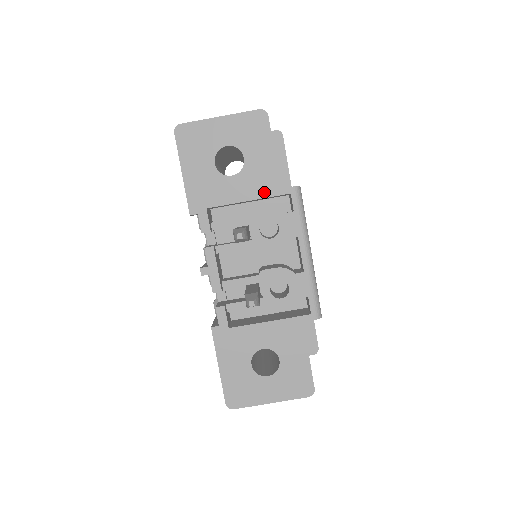
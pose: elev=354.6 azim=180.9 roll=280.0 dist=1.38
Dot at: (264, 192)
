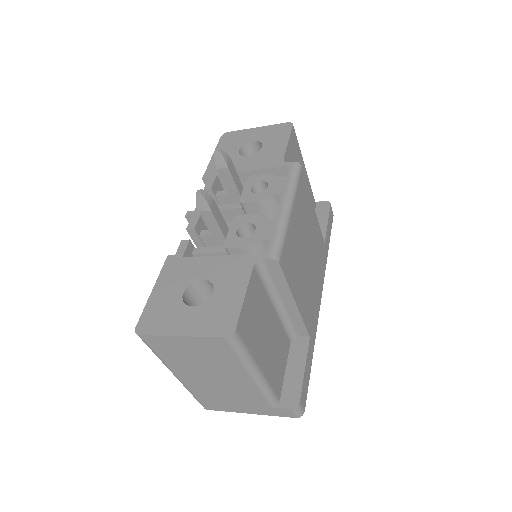
Dot at: (267, 165)
